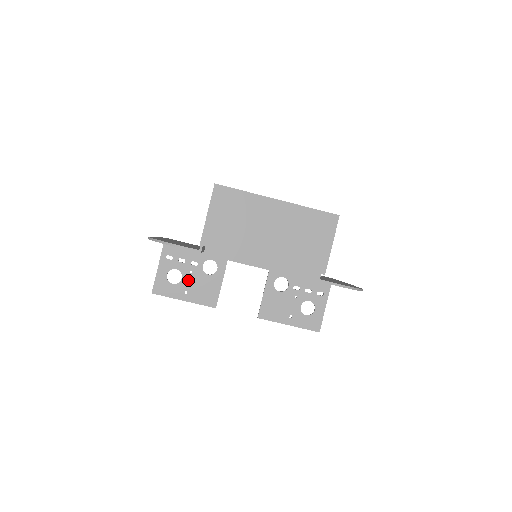
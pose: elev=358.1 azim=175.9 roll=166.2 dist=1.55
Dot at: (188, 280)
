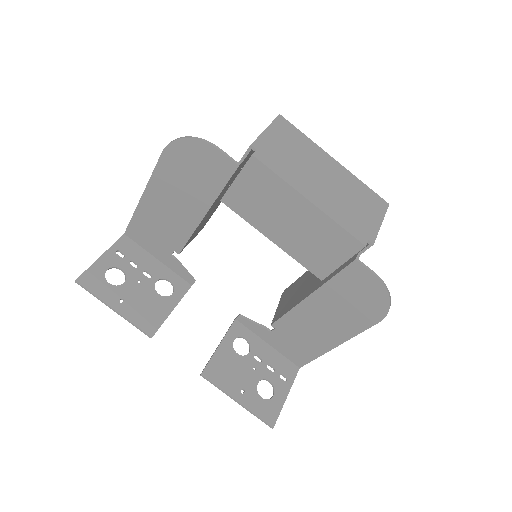
Dot at: (131, 288)
